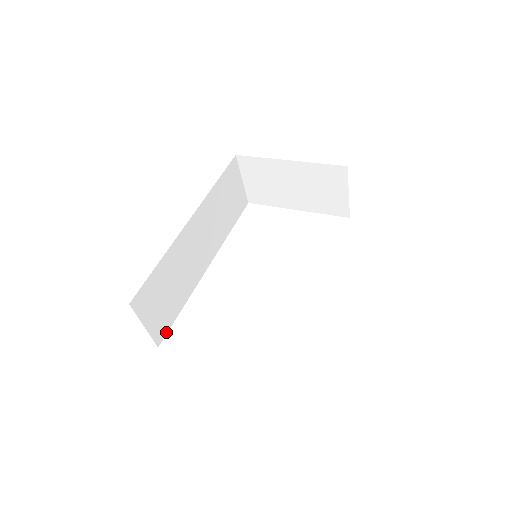
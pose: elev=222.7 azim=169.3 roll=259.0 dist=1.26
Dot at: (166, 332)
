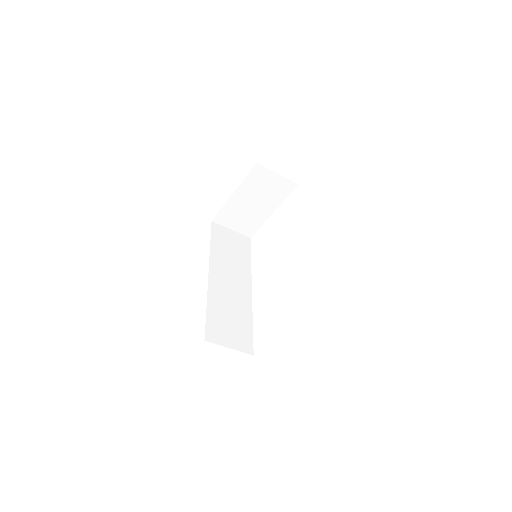
Dot at: (252, 344)
